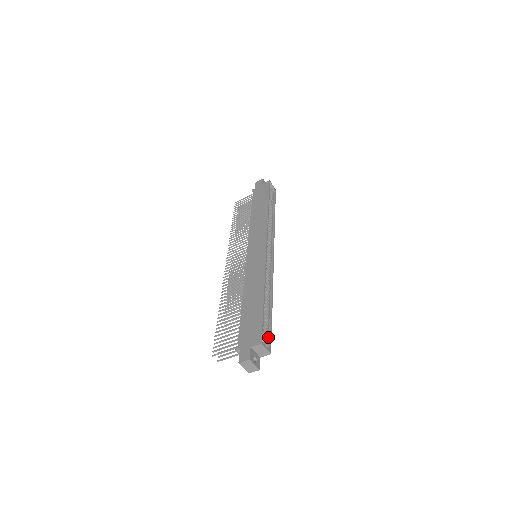
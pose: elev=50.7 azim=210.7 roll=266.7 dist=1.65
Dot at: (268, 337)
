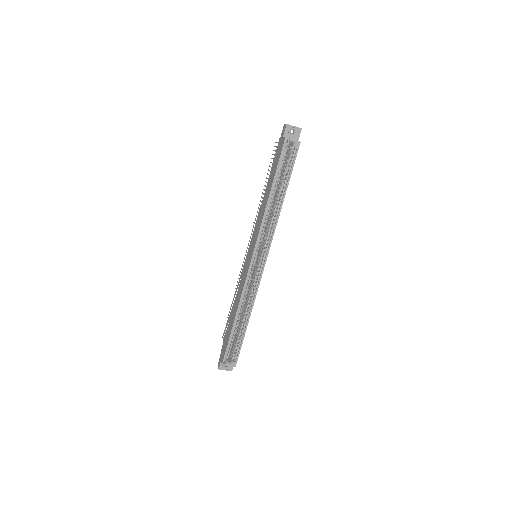
Dot at: (237, 353)
